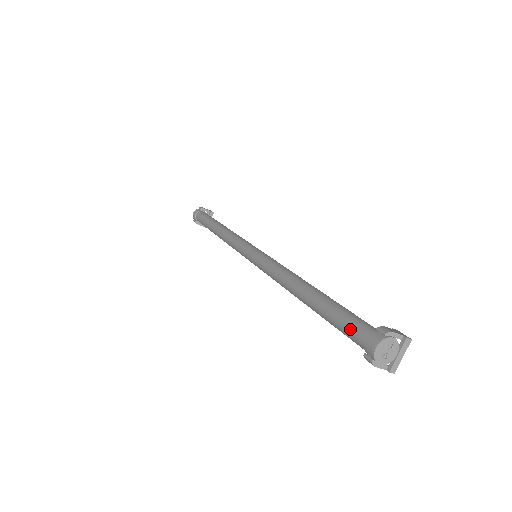
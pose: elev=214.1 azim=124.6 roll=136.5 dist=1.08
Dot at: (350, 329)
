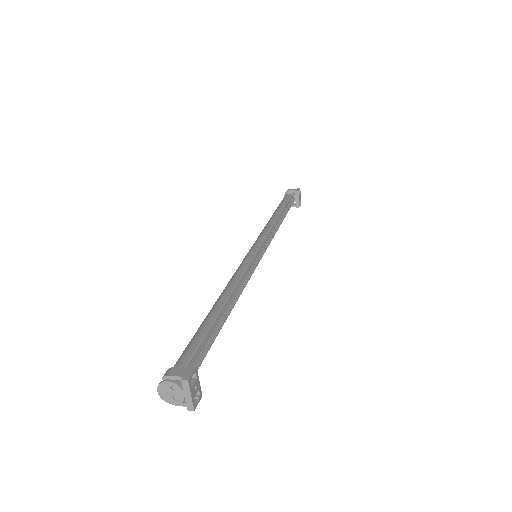
Dot at: occluded
